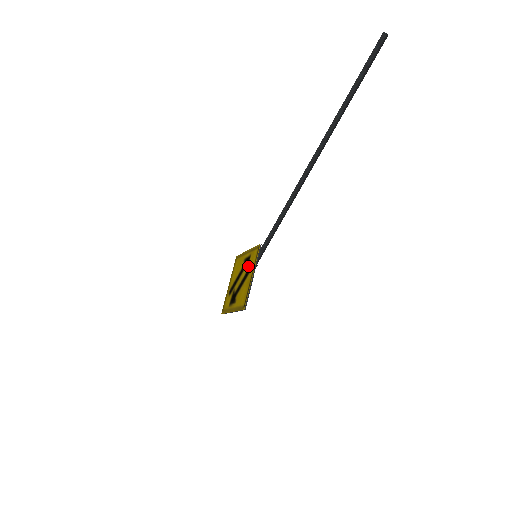
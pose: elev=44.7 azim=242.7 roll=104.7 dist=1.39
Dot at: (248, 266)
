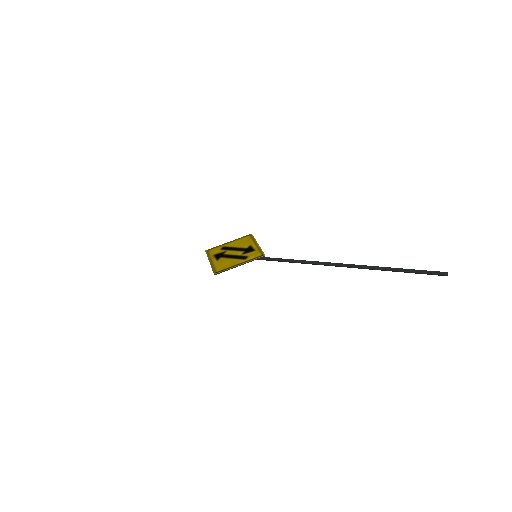
Dot at: (246, 254)
